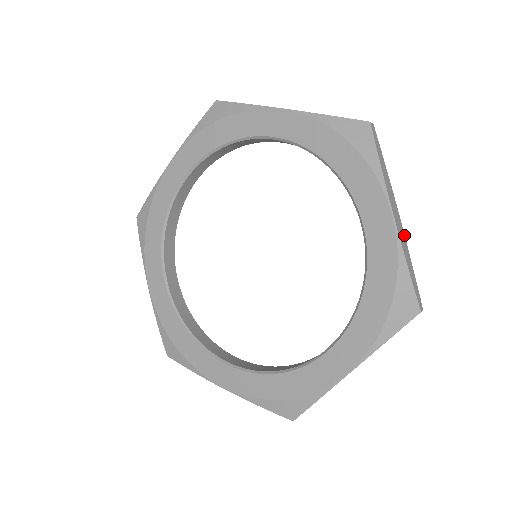
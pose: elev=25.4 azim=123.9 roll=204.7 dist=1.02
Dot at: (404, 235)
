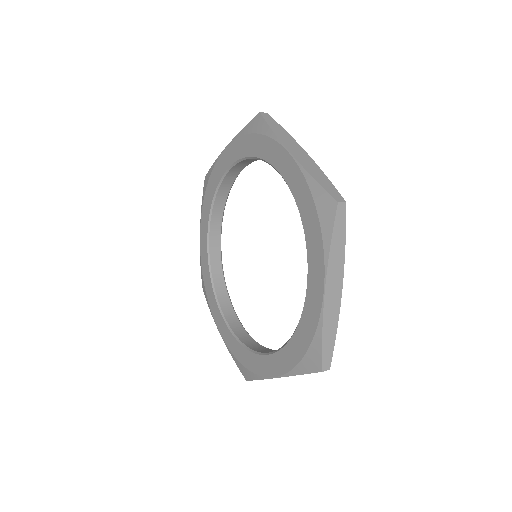
Dot at: (314, 162)
